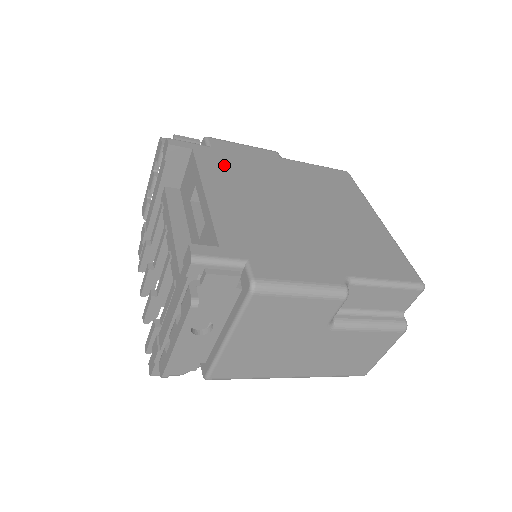
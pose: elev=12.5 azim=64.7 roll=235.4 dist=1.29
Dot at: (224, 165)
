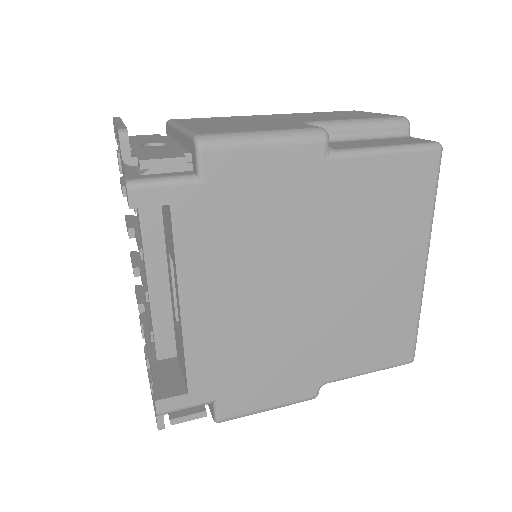
Dot at: (218, 229)
